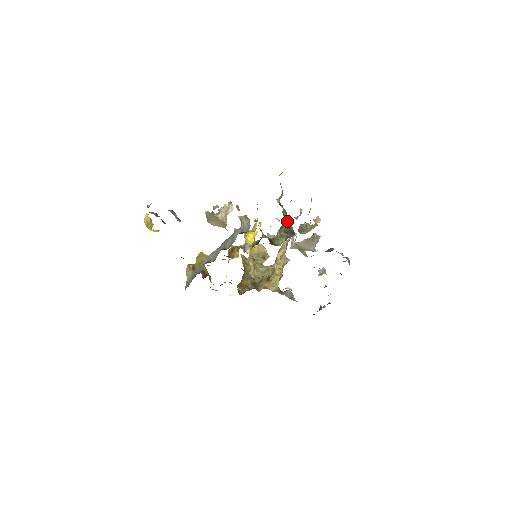
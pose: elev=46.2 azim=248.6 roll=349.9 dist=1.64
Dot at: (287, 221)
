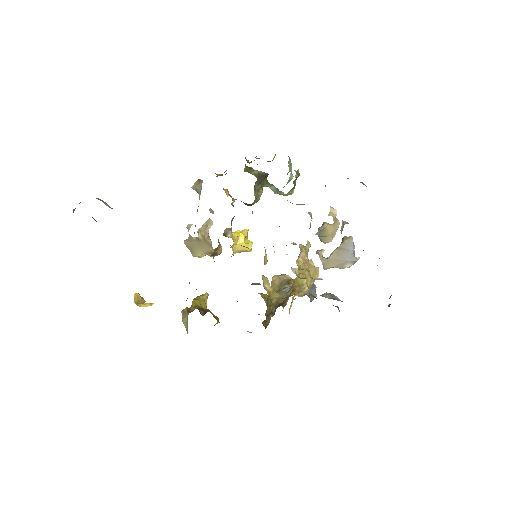
Dot at: (257, 173)
